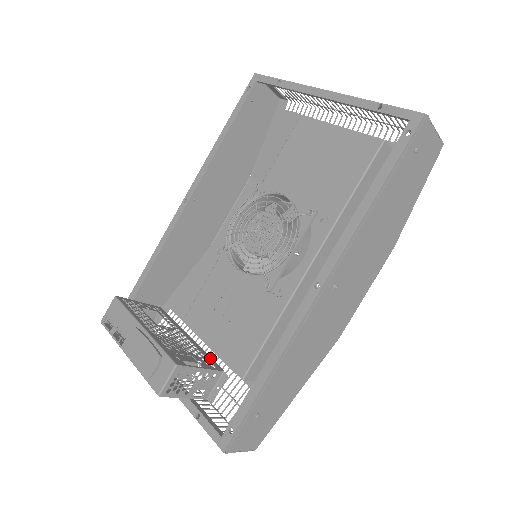
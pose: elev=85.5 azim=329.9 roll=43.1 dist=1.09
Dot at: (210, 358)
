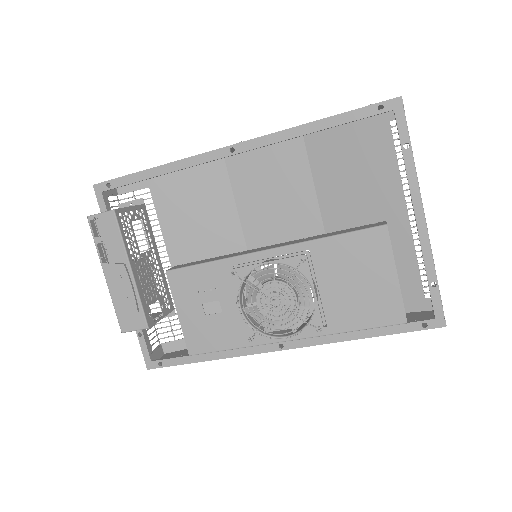
Dot at: (169, 292)
